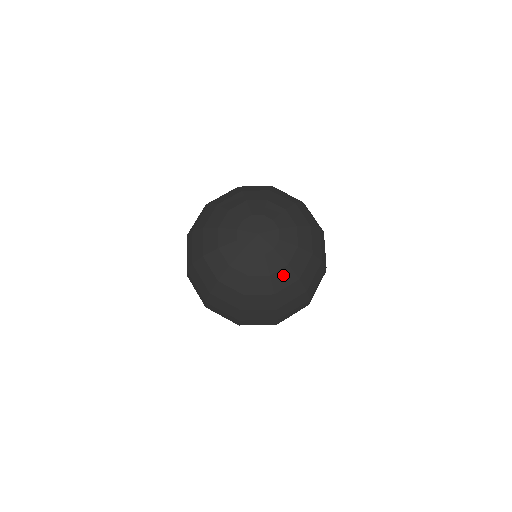
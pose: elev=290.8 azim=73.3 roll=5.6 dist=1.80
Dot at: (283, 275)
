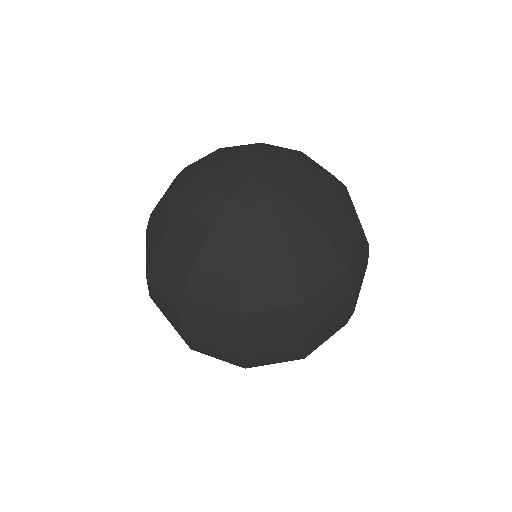
Dot at: (323, 210)
